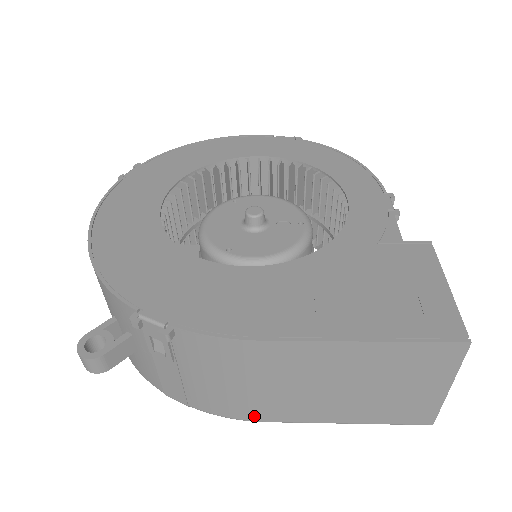
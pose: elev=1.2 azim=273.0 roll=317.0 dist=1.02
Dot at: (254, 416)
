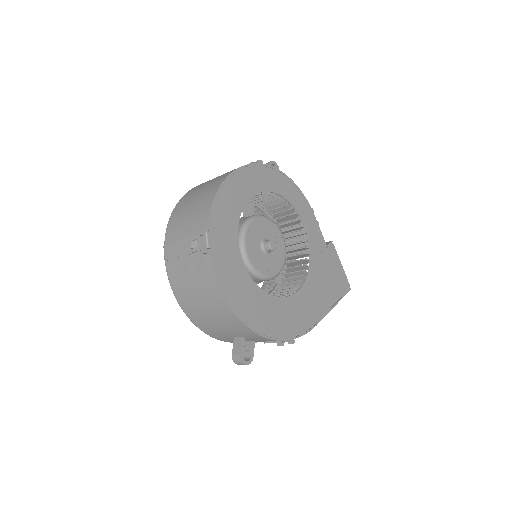
Dot at: occluded
